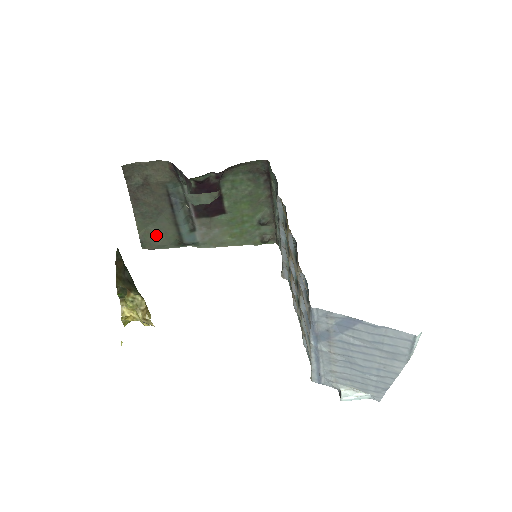
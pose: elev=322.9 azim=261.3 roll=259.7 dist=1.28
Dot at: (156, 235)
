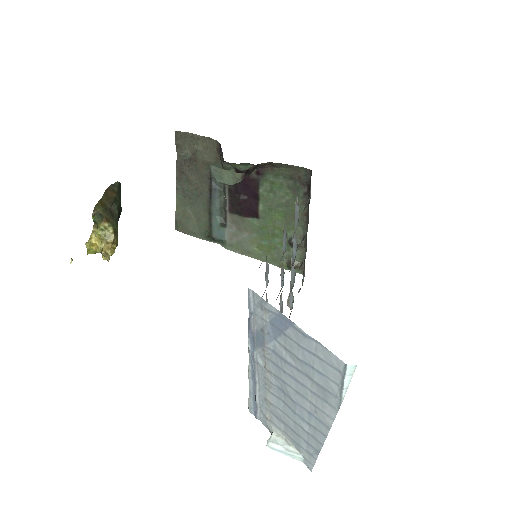
Dot at: (190, 219)
